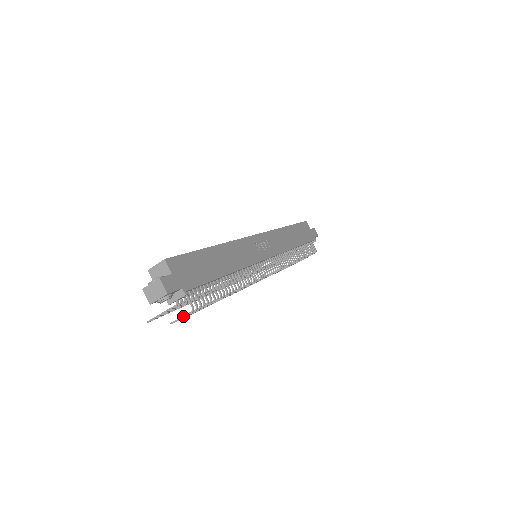
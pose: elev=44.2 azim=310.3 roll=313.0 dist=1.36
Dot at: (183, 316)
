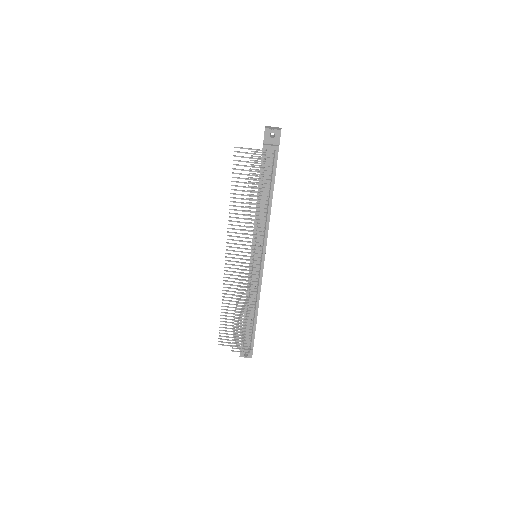
Dot at: (264, 152)
